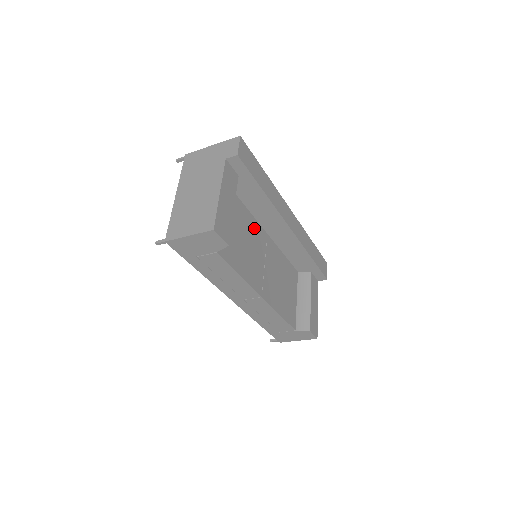
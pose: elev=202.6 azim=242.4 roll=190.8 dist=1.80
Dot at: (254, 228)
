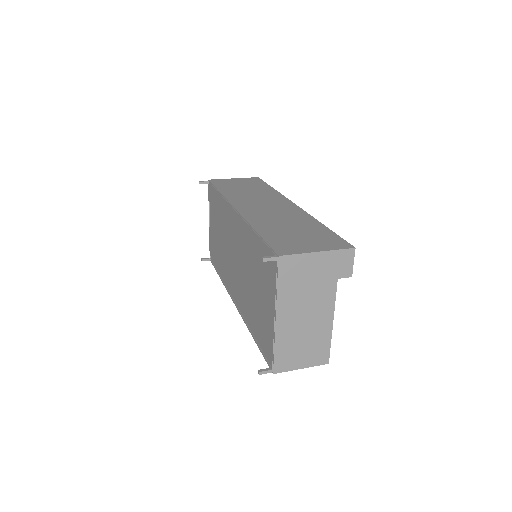
Dot at: occluded
